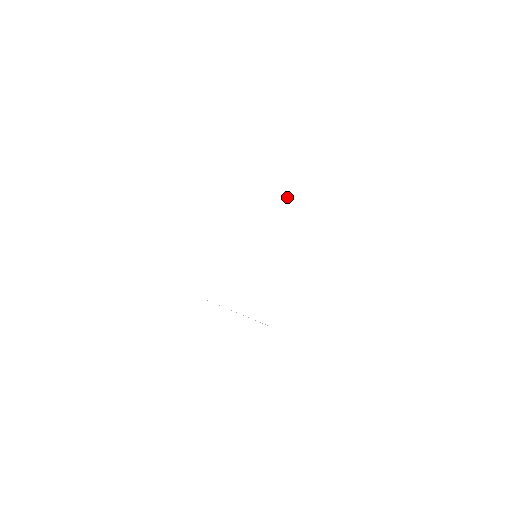
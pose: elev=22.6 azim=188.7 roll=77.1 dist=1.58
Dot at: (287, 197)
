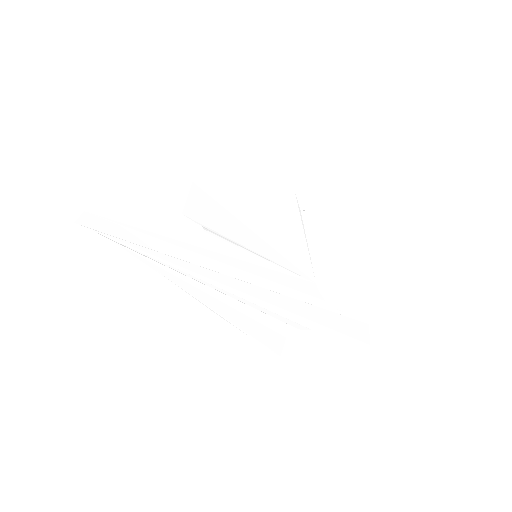
Dot at: (286, 199)
